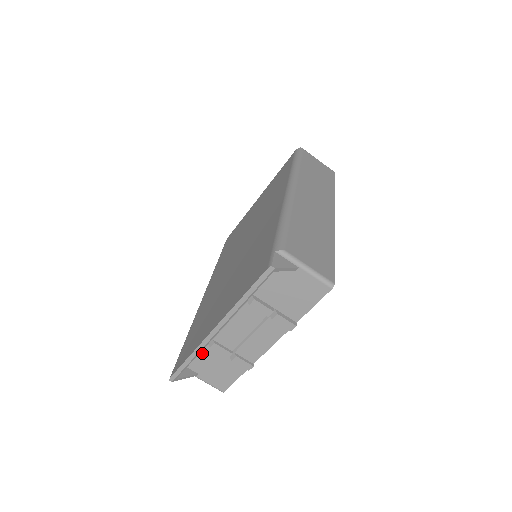
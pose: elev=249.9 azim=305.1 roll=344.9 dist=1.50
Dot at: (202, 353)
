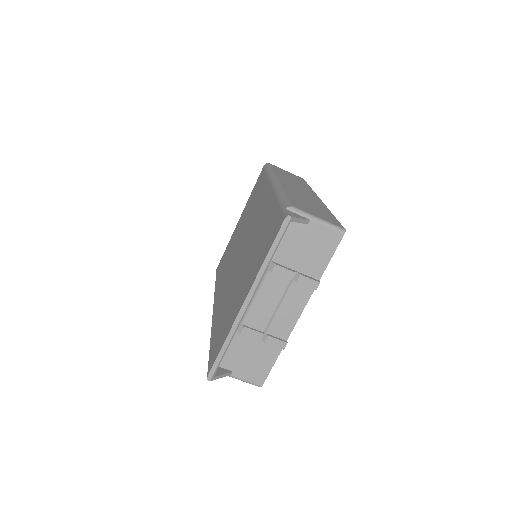
Dot at: (233, 345)
